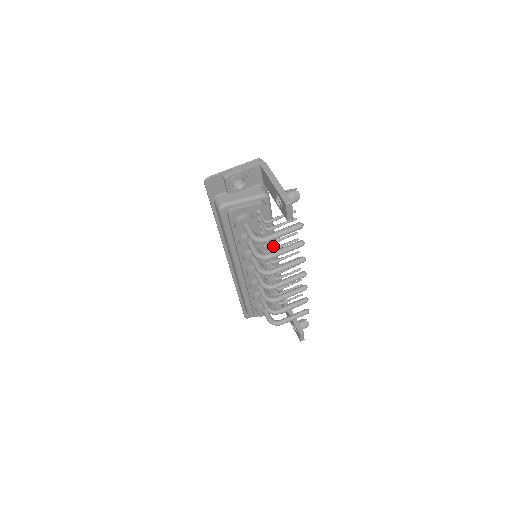
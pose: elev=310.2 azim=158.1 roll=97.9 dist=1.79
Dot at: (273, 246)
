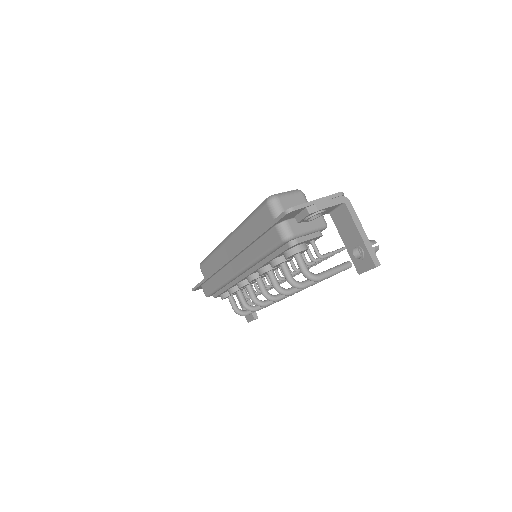
Dot at: occluded
